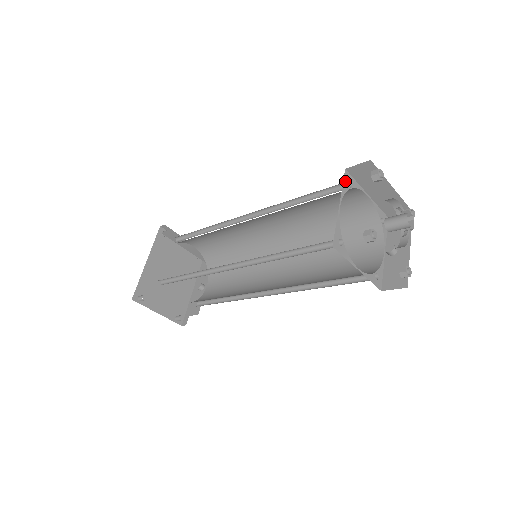
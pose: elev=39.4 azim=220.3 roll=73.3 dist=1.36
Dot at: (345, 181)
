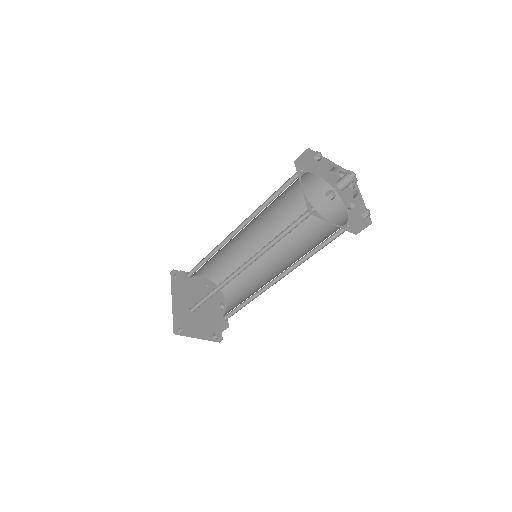
Dot at: (297, 170)
